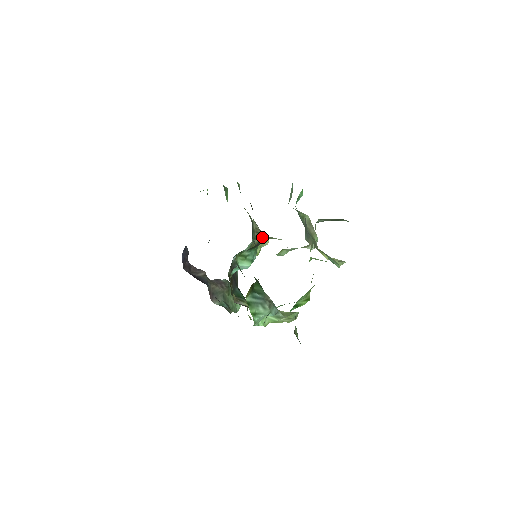
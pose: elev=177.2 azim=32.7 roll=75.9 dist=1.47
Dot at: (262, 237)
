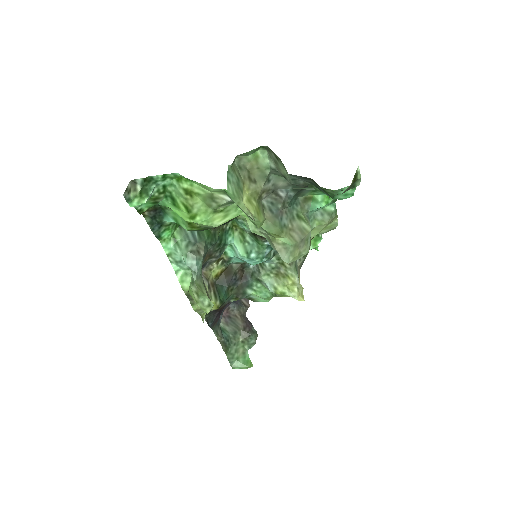
Dot at: (292, 275)
